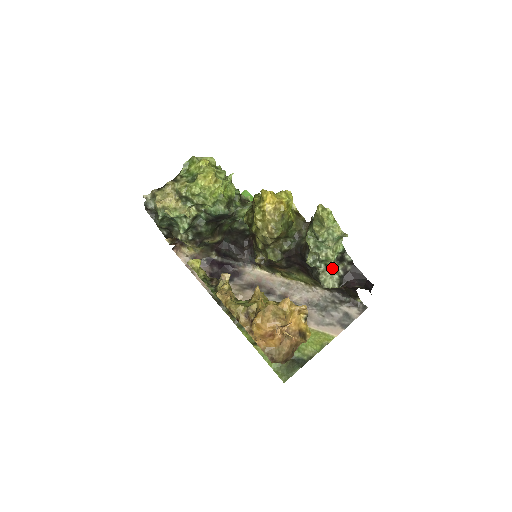
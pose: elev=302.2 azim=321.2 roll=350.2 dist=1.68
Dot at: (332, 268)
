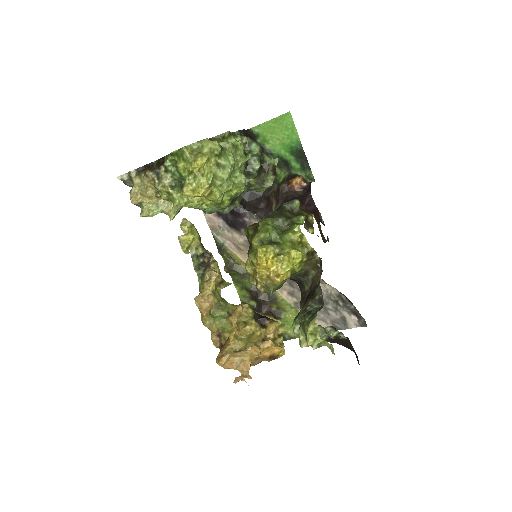
Dot at: (324, 329)
